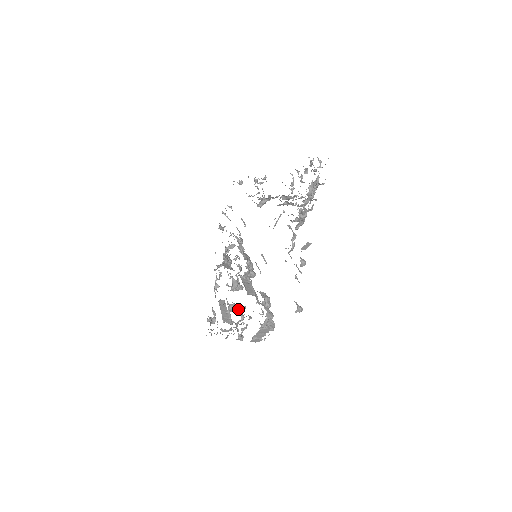
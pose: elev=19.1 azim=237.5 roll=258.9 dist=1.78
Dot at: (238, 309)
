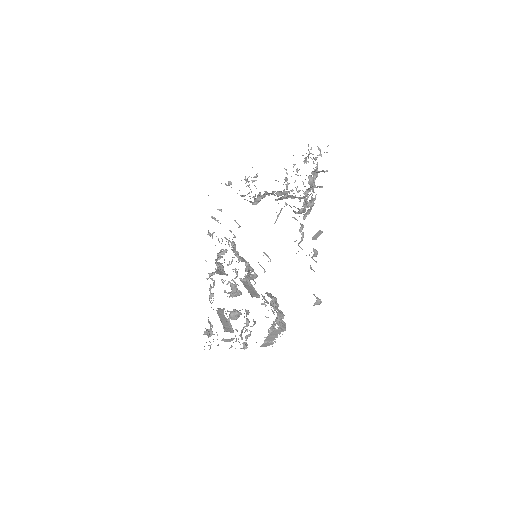
Dot at: (239, 316)
